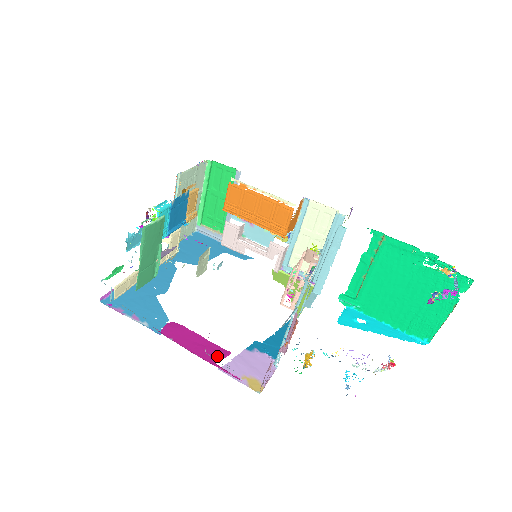
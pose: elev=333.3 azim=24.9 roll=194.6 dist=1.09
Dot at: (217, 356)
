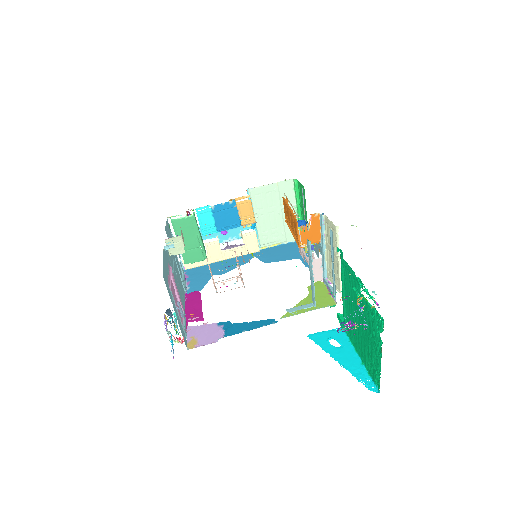
Dot at: occluded
